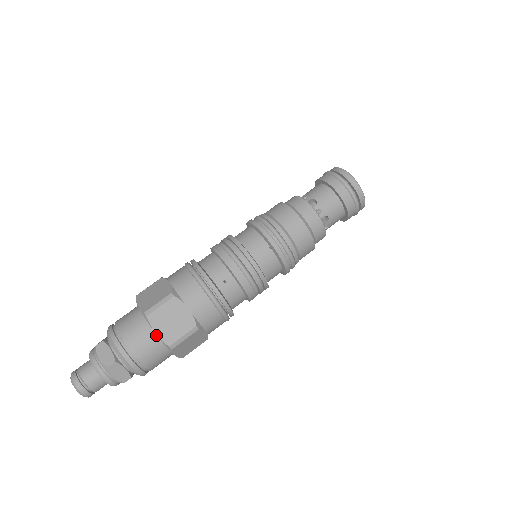
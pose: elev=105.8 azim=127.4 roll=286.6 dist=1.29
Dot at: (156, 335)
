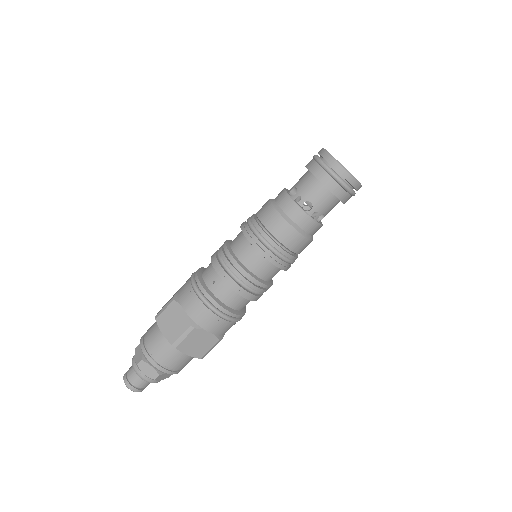
Dot at: (165, 336)
